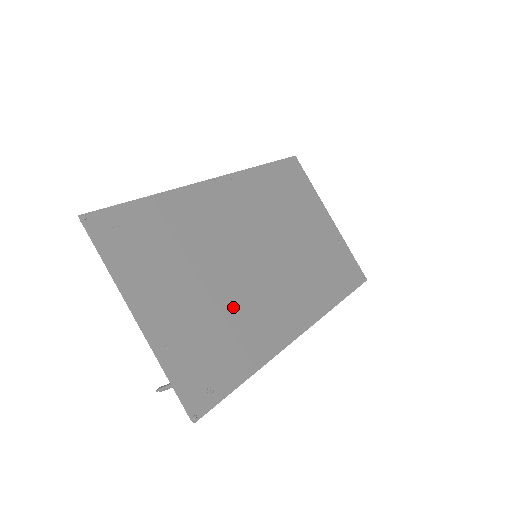
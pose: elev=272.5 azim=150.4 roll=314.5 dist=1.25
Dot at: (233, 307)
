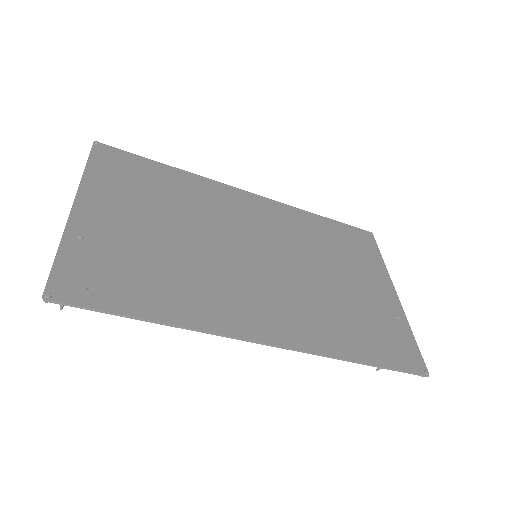
Dot at: (188, 264)
